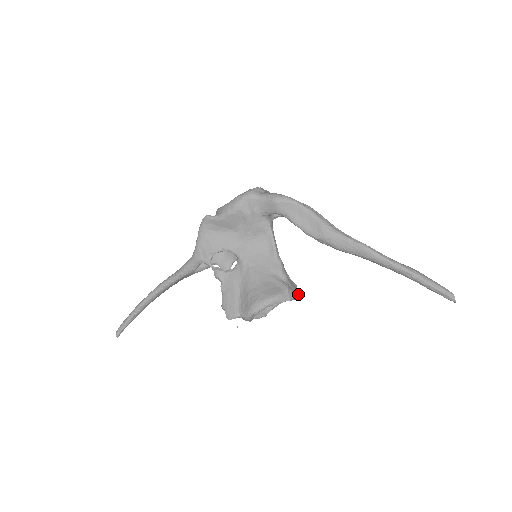
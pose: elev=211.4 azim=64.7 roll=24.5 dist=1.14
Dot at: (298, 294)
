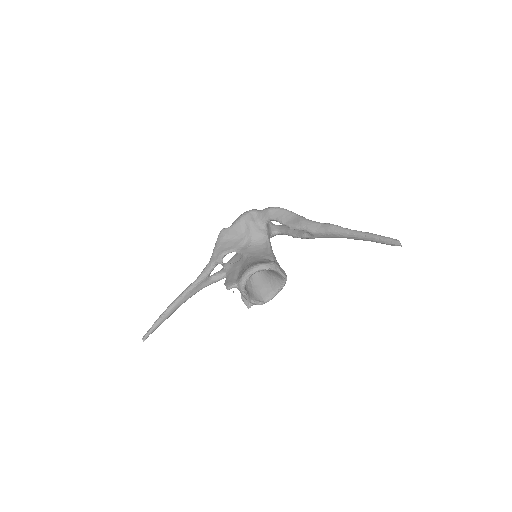
Dot at: (285, 275)
